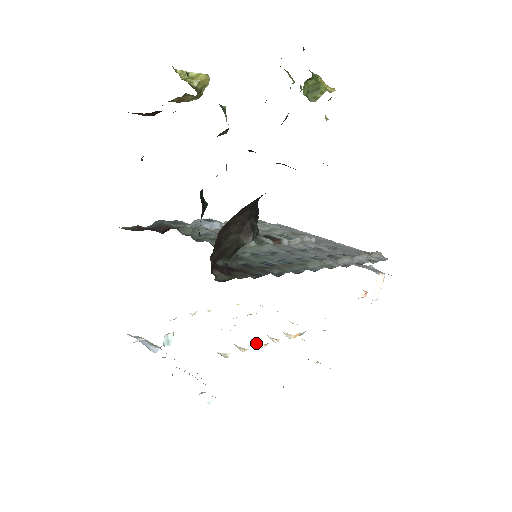
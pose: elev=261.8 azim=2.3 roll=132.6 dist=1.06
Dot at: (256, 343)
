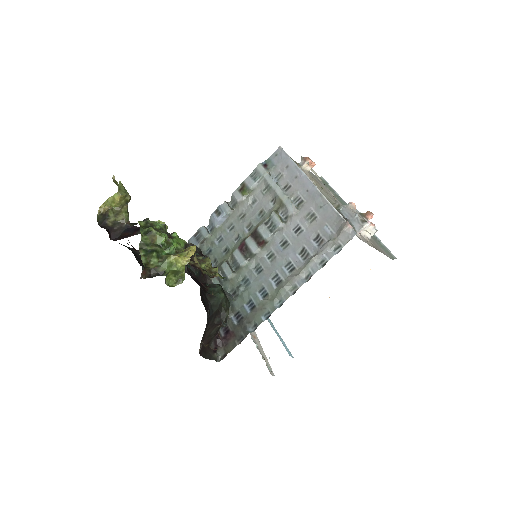
Dot at: occluded
